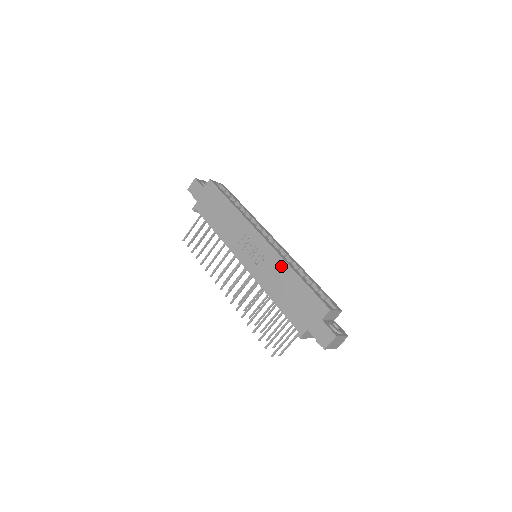
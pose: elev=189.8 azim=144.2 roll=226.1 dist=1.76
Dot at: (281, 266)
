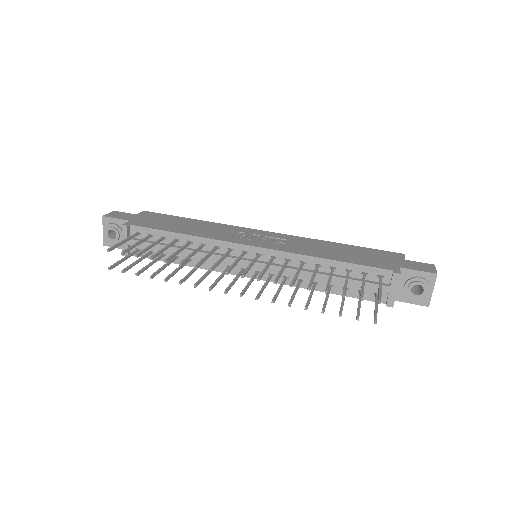
Dot at: (313, 241)
